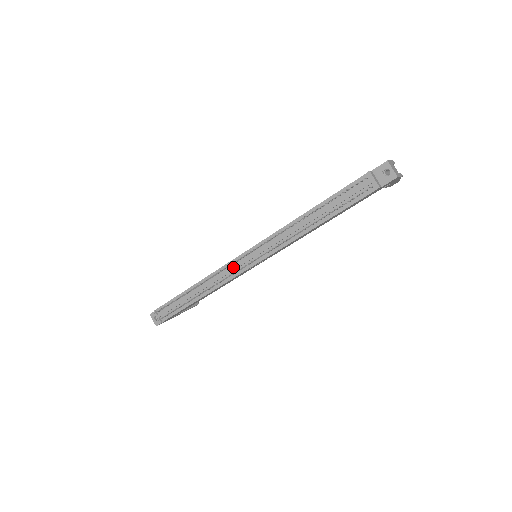
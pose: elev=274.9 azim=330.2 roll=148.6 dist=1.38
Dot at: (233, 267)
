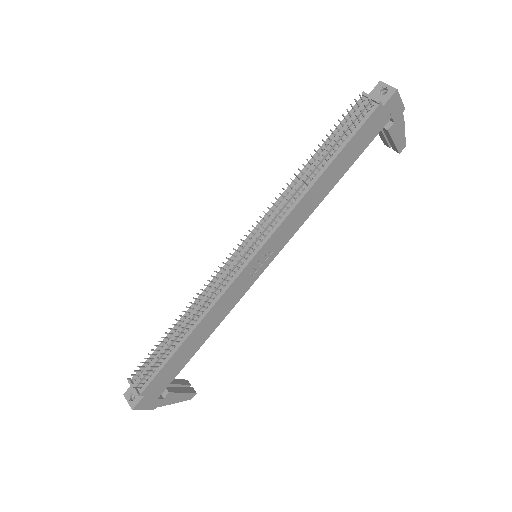
Dot at: (227, 269)
